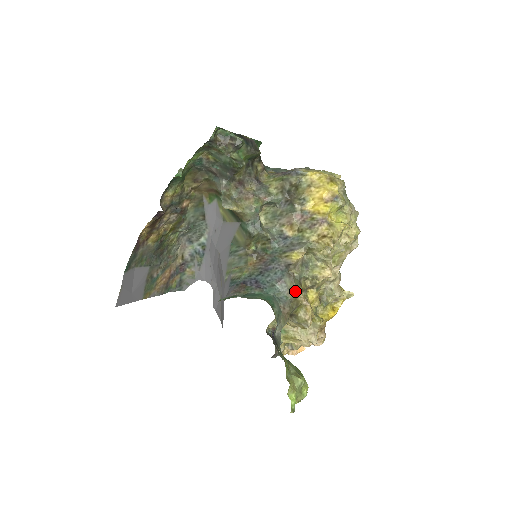
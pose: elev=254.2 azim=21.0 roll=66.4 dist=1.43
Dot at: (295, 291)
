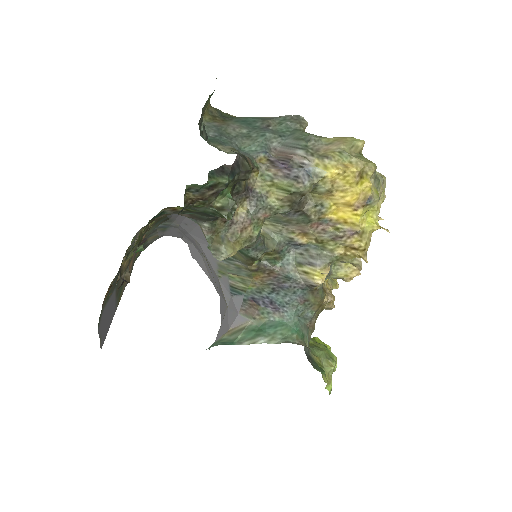
Dot at: (320, 302)
